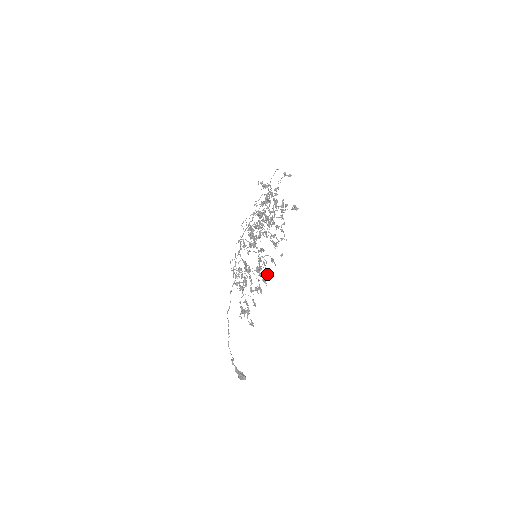
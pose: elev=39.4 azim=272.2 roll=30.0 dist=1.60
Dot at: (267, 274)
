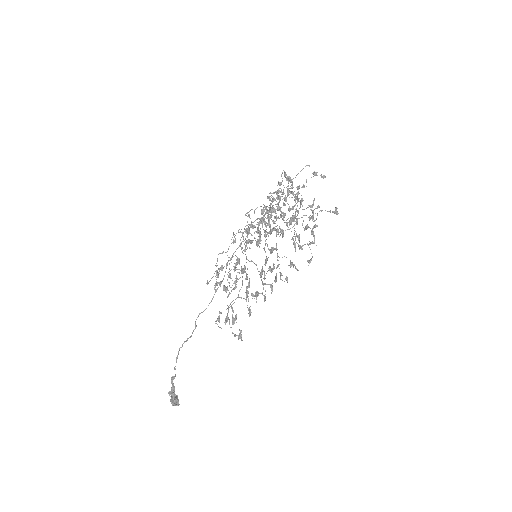
Dot at: (280, 279)
